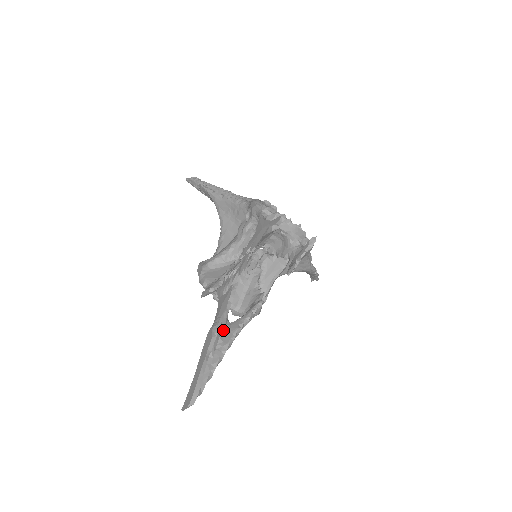
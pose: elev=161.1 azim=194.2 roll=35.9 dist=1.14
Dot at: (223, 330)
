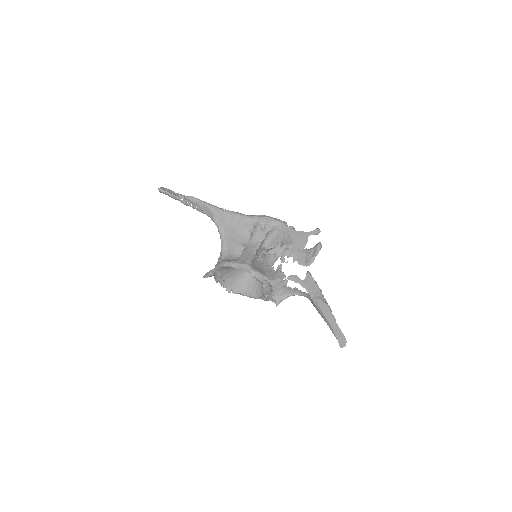
Dot at: occluded
